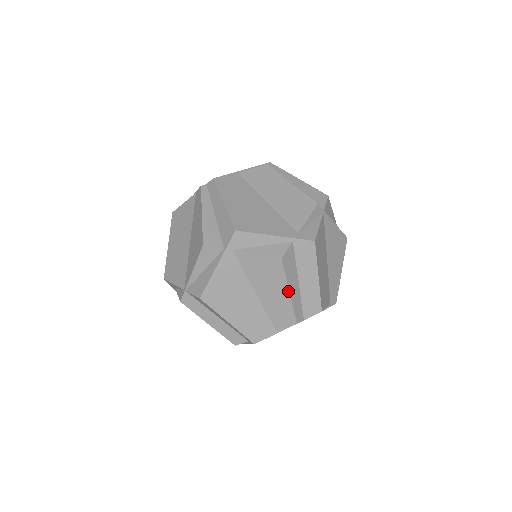
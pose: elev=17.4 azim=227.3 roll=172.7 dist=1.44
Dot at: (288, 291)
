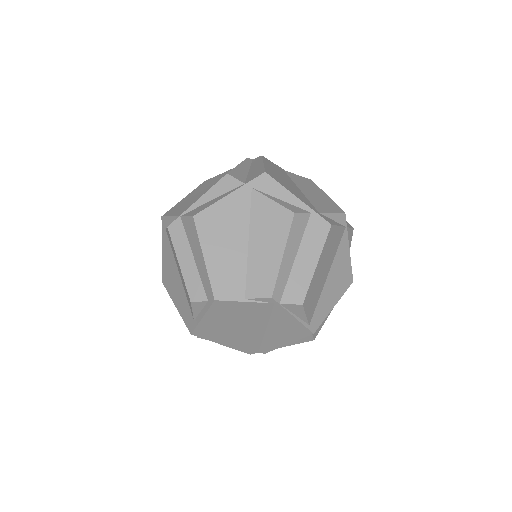
Dot at: (283, 252)
